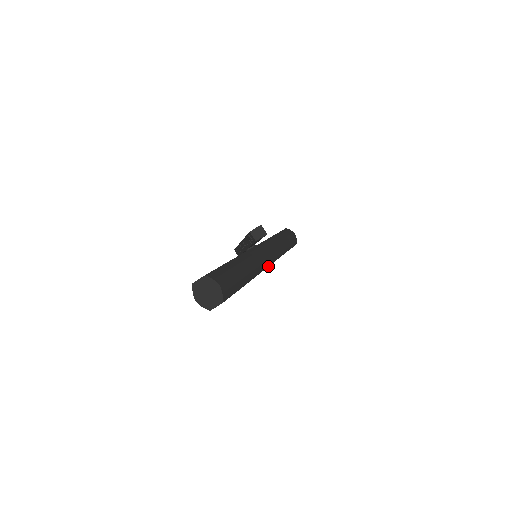
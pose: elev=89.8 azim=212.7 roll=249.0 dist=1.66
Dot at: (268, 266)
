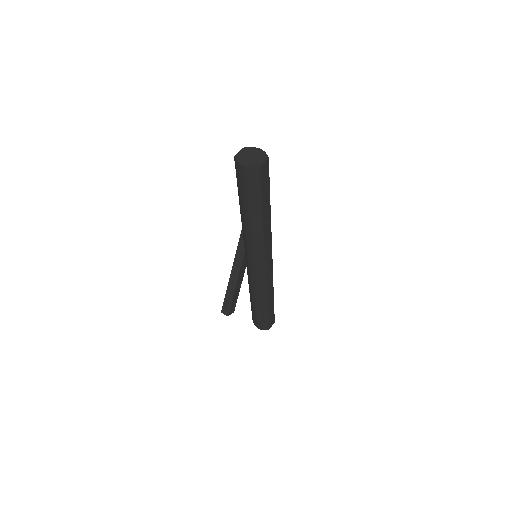
Dot at: occluded
